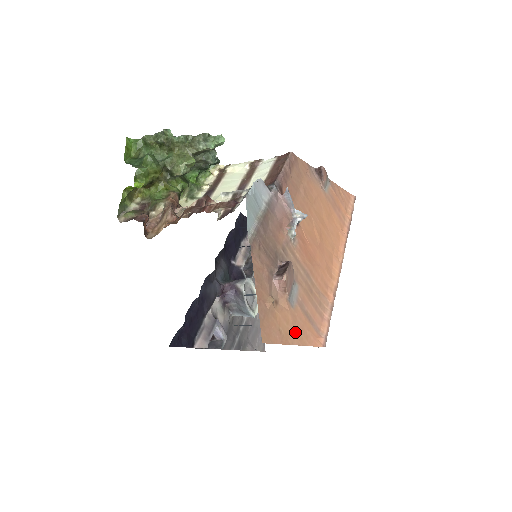
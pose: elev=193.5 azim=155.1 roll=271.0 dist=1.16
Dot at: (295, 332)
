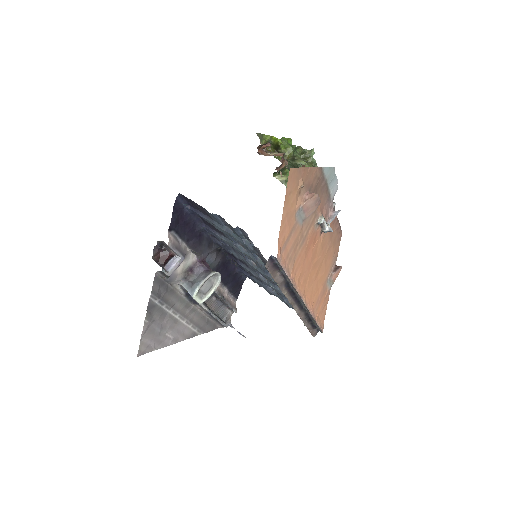
Dot at: (287, 214)
